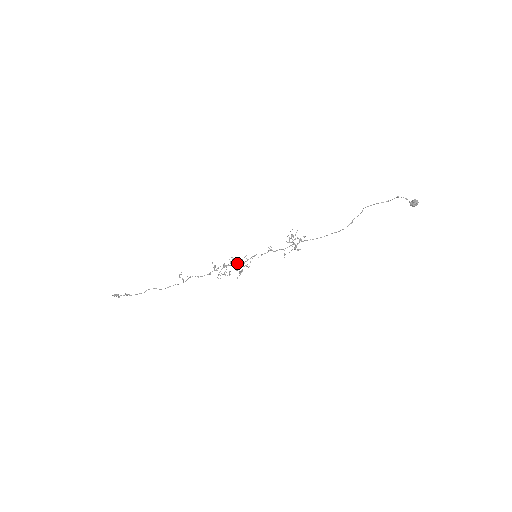
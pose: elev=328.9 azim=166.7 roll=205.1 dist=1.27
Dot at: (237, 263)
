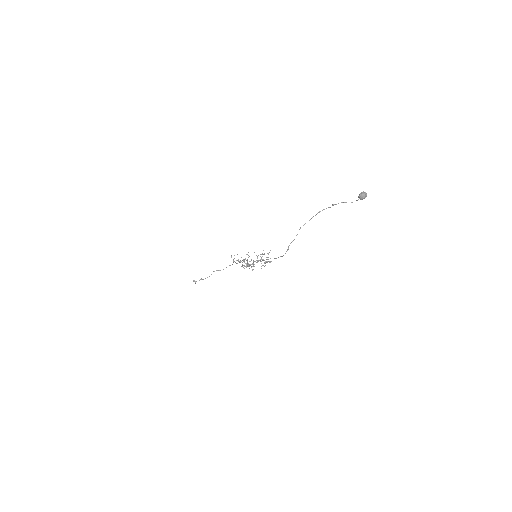
Dot at: occluded
